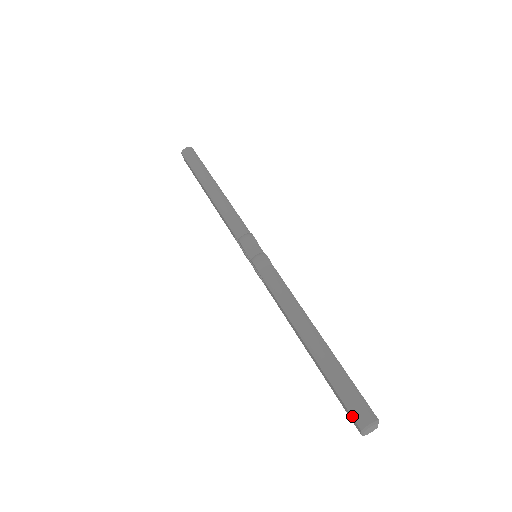
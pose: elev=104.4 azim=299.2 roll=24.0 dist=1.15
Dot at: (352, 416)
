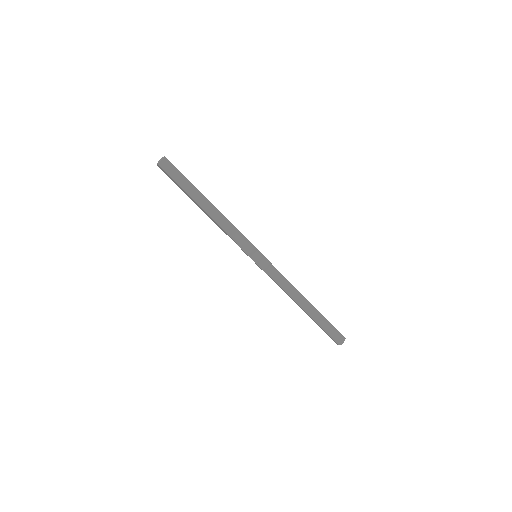
Dot at: (334, 340)
